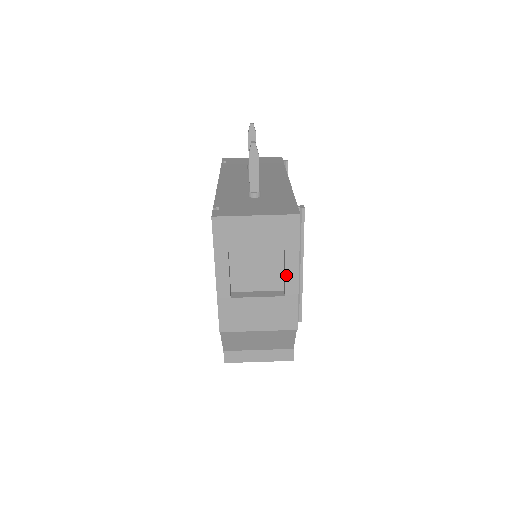
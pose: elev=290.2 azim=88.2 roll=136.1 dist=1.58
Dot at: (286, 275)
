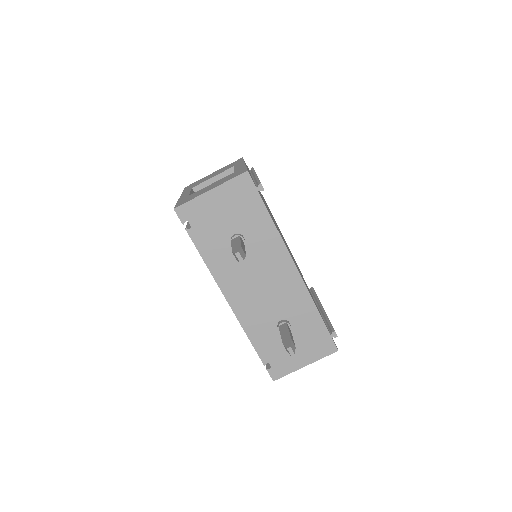
Dot at: occluded
